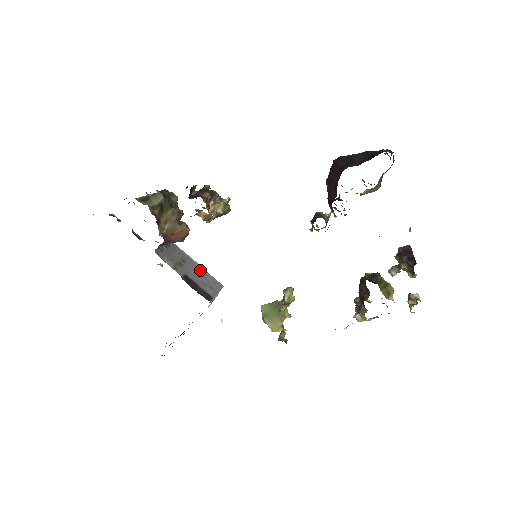
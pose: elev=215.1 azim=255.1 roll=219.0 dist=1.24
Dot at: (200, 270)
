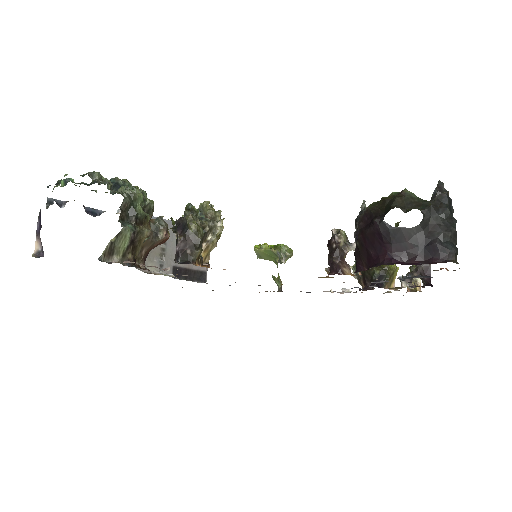
Dot at: occluded
